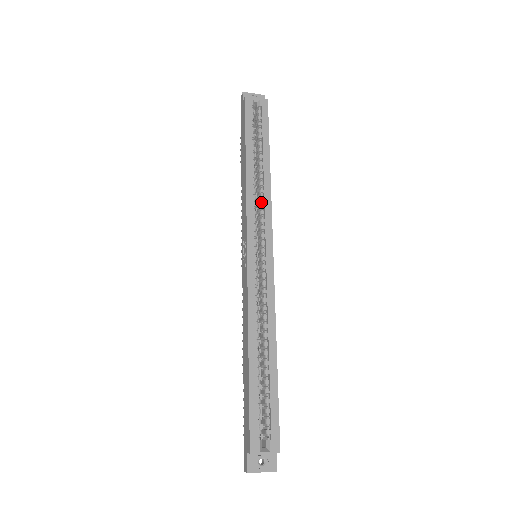
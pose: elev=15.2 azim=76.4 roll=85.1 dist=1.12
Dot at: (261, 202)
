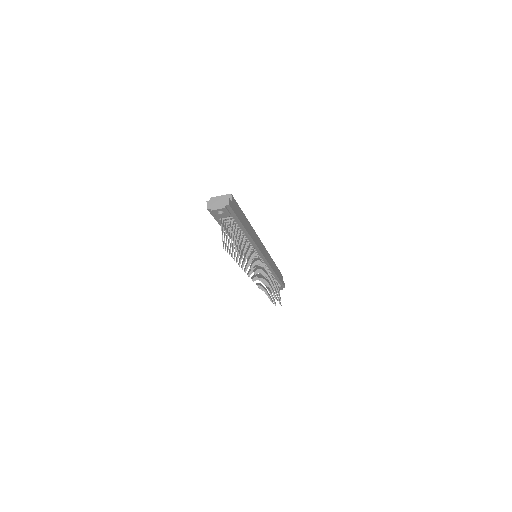
Dot at: occluded
